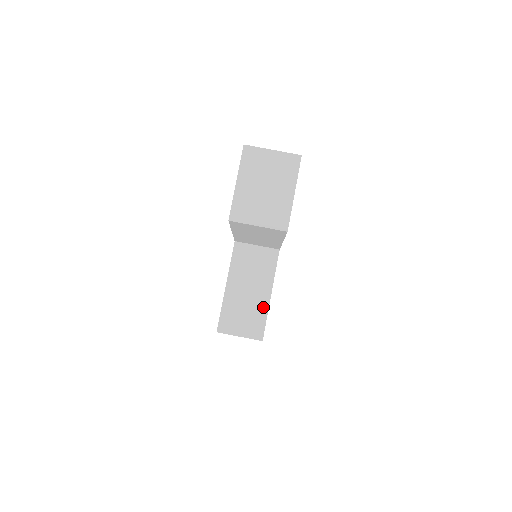
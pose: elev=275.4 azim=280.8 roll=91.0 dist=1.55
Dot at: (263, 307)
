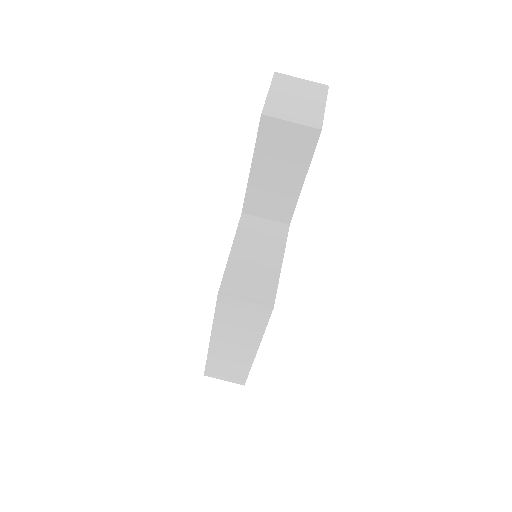
Dot at: (273, 274)
